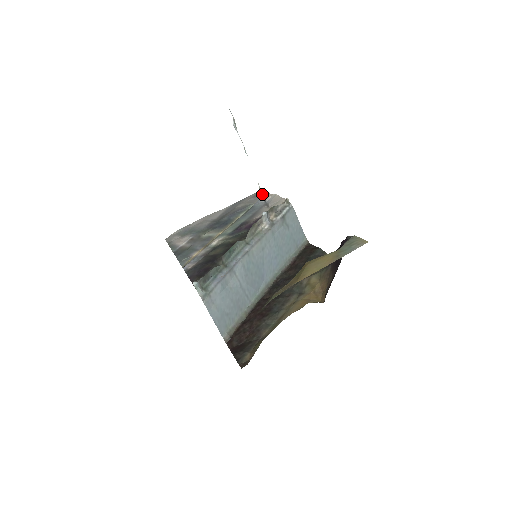
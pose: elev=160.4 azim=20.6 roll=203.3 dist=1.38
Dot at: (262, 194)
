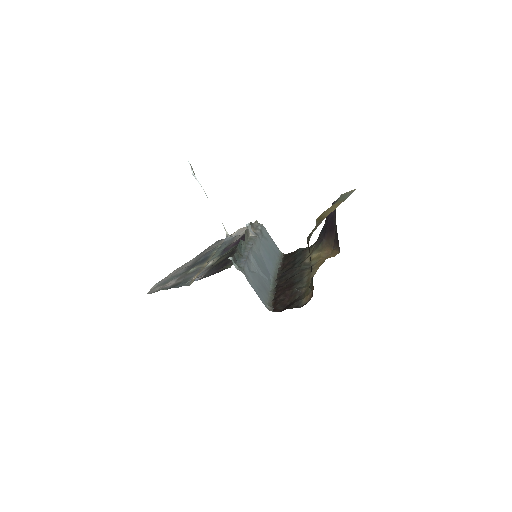
Dot at: (227, 232)
